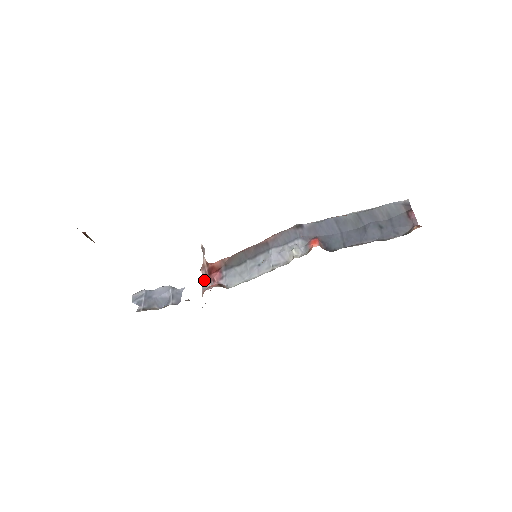
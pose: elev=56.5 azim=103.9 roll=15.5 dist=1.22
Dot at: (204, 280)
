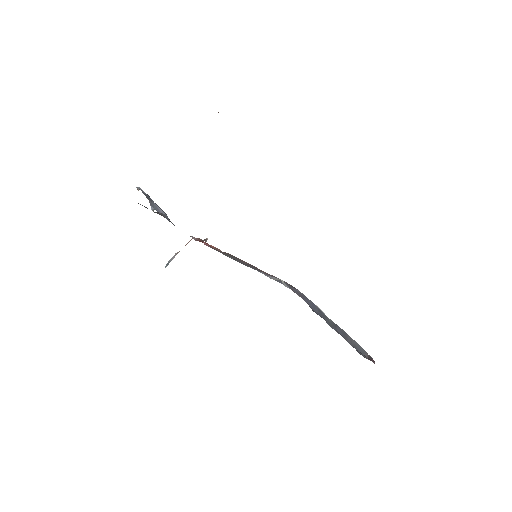
Dot at: occluded
